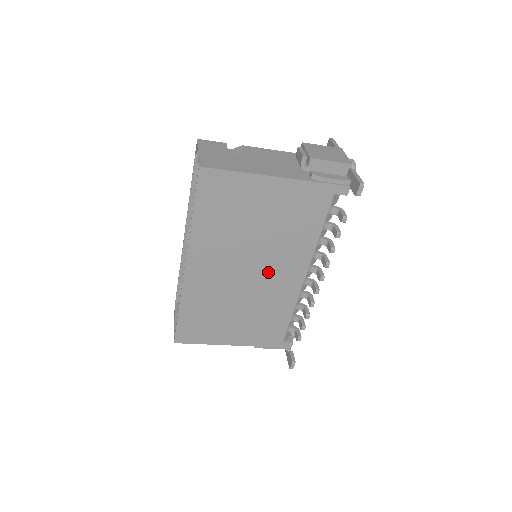
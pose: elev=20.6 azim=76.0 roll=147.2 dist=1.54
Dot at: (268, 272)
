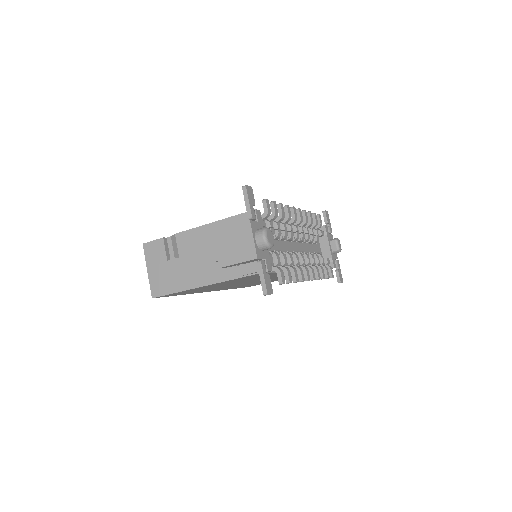
Dot at: occluded
